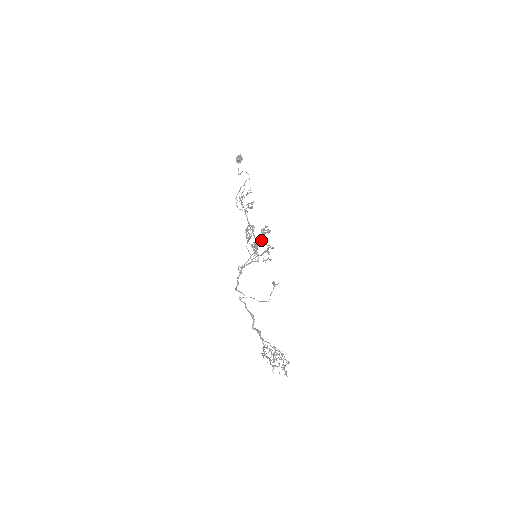
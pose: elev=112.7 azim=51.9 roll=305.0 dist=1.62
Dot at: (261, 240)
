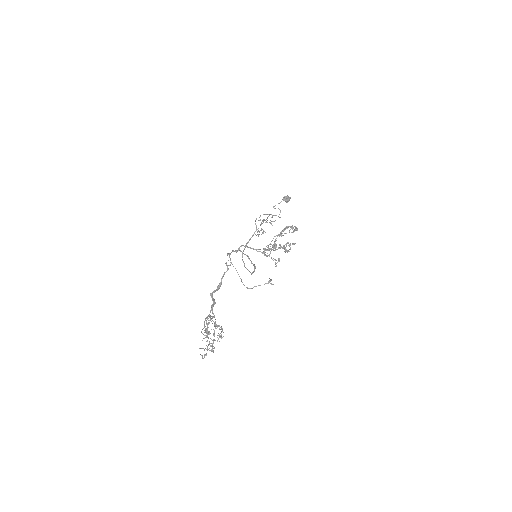
Dot at: (279, 248)
